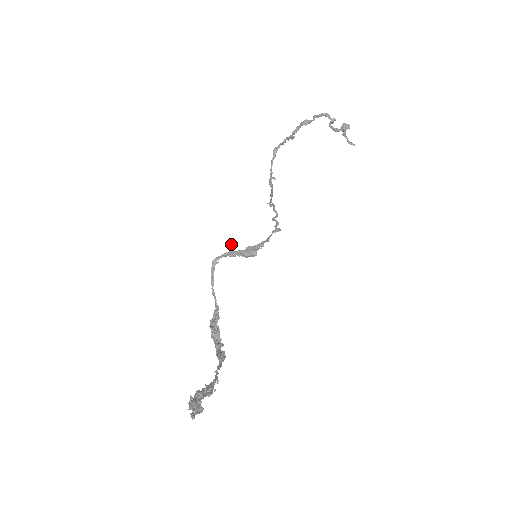
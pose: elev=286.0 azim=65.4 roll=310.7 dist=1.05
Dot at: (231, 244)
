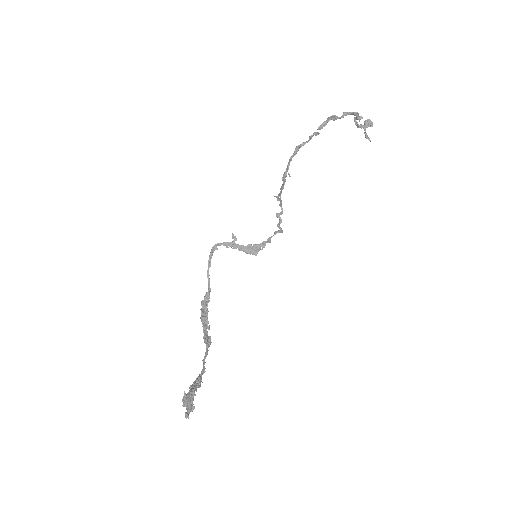
Dot at: occluded
